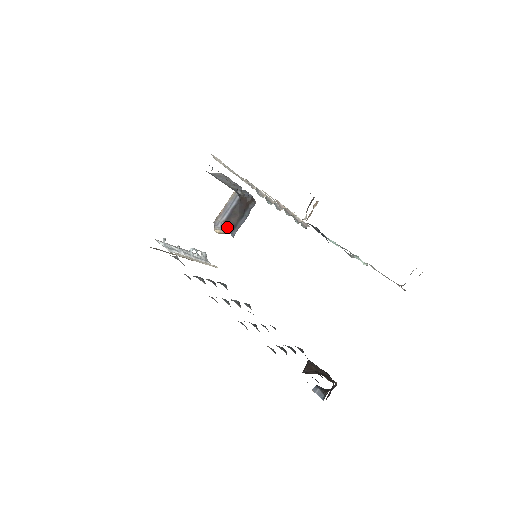
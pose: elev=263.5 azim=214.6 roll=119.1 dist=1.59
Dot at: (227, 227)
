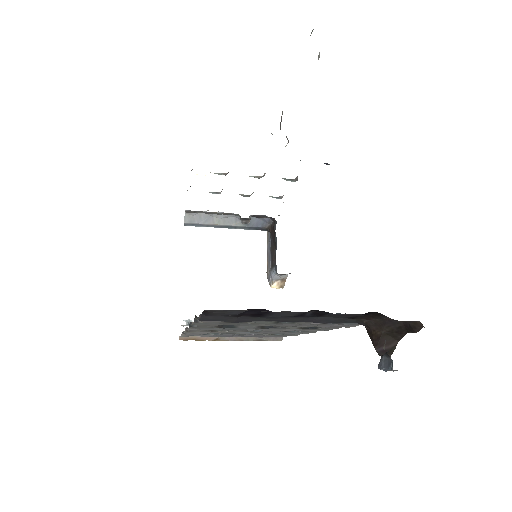
Dot at: (274, 271)
